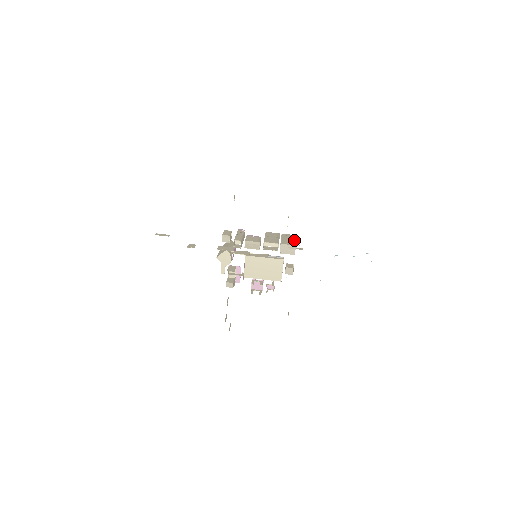
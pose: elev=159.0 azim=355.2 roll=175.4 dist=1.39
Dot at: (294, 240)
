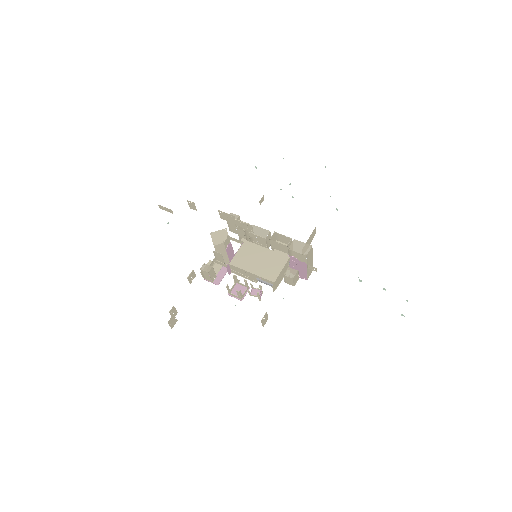
Dot at: (311, 256)
